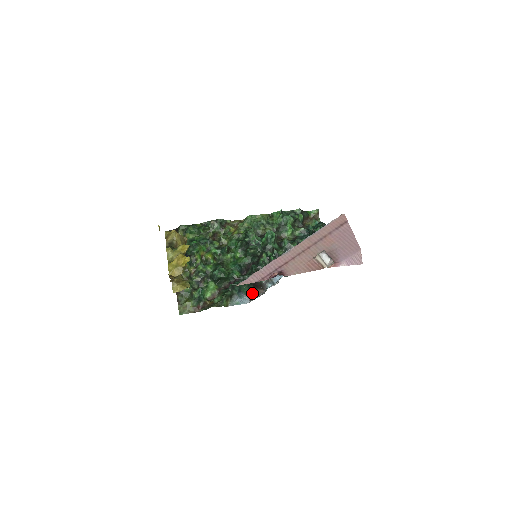
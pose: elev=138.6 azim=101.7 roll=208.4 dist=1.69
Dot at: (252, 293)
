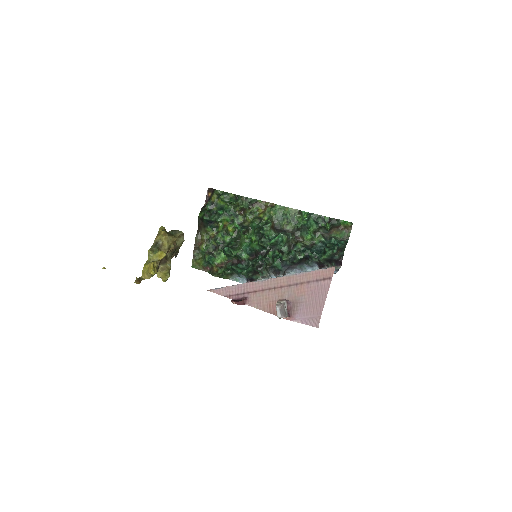
Dot at: (252, 278)
